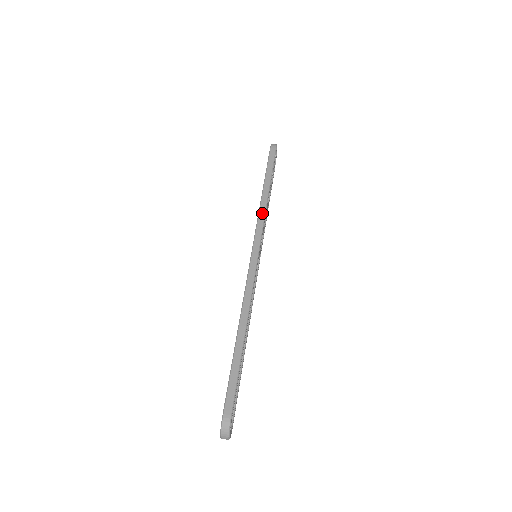
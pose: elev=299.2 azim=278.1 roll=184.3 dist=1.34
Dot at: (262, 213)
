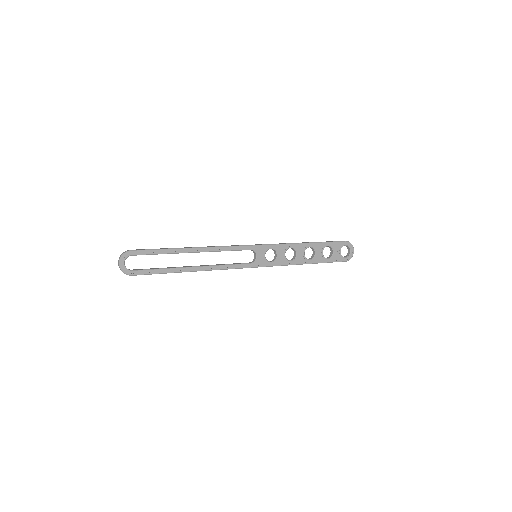
Dot at: (285, 243)
